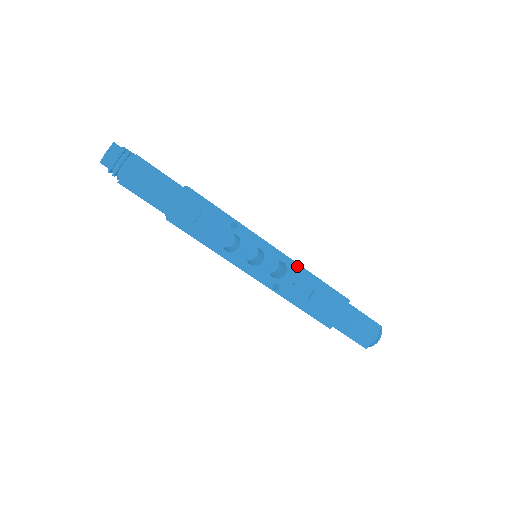
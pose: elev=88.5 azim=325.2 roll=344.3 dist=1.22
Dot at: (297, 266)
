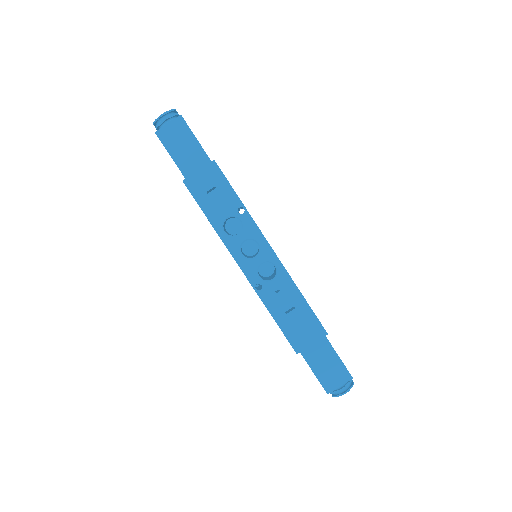
Dot at: (287, 275)
